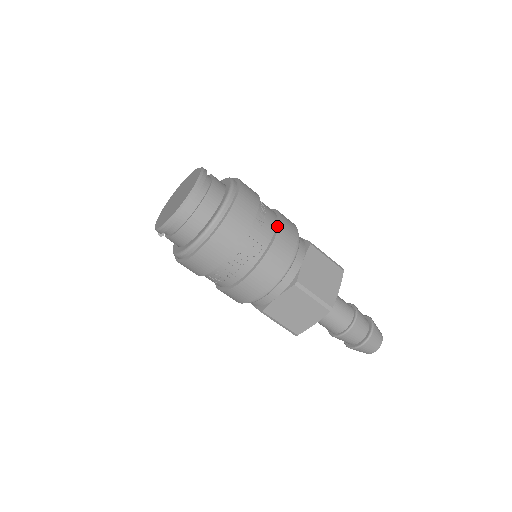
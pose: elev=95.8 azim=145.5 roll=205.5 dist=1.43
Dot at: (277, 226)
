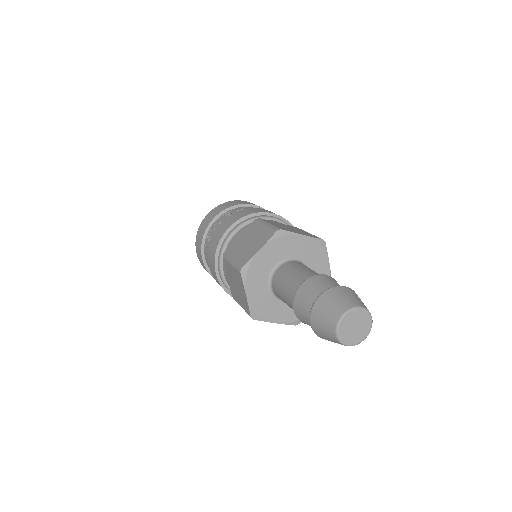
Dot at: occluded
